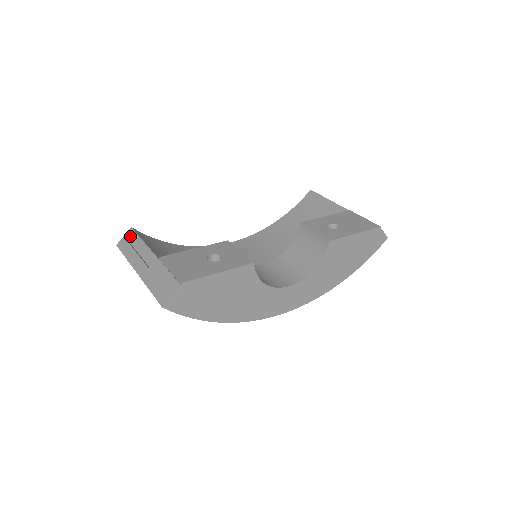
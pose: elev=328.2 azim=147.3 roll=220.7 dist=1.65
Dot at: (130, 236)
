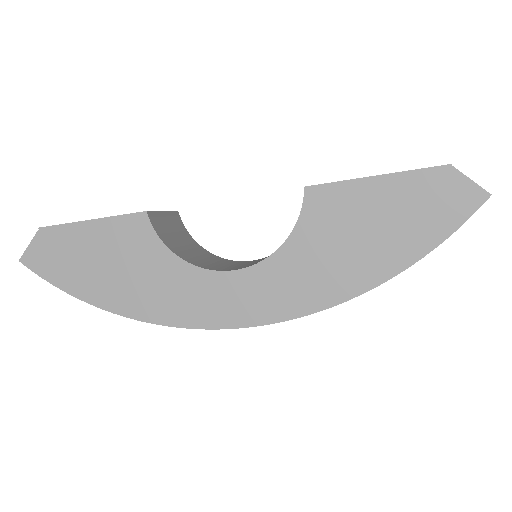
Dot at: occluded
